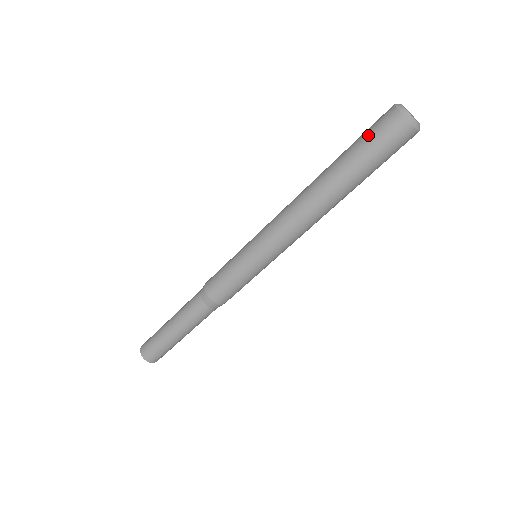
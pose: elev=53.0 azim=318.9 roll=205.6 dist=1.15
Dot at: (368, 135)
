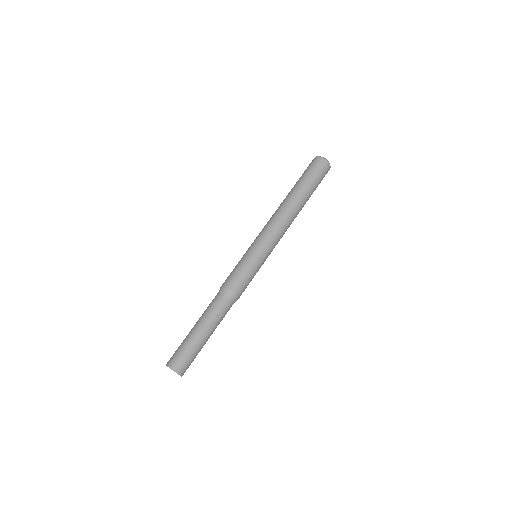
Dot at: occluded
